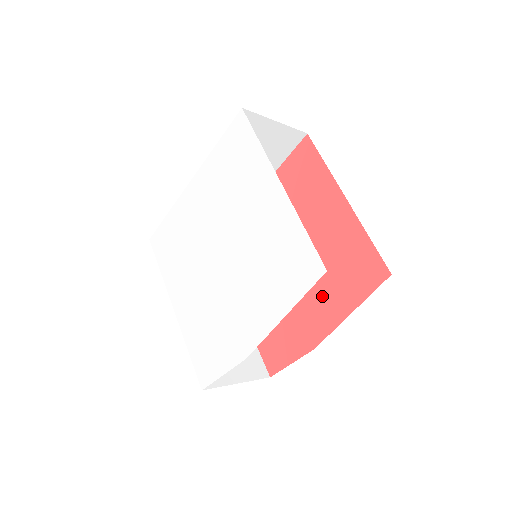
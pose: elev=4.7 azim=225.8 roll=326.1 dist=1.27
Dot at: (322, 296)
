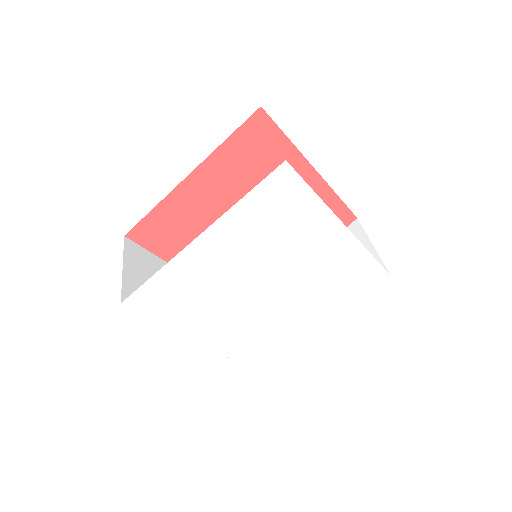
Dot at: occluded
